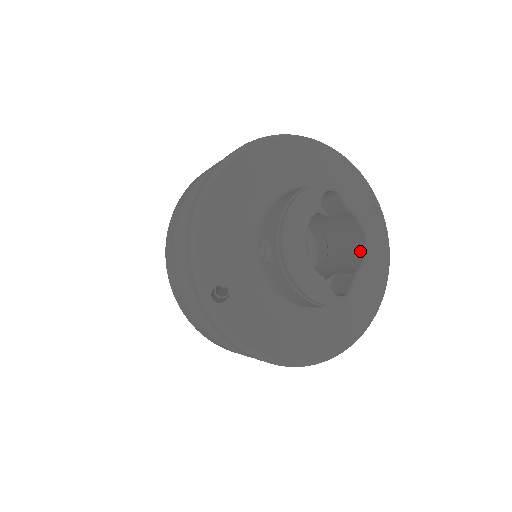
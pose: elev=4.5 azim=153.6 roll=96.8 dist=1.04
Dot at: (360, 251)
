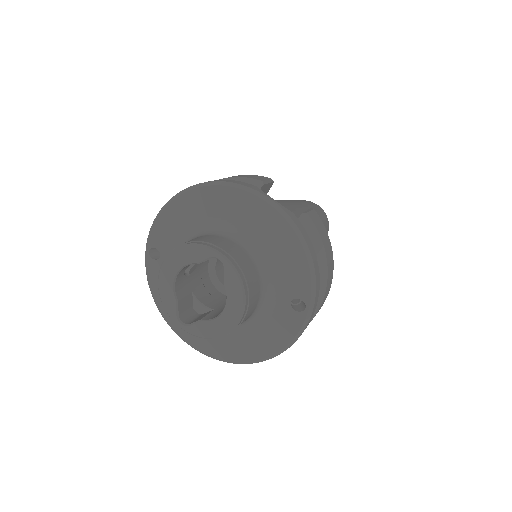
Dot at: occluded
